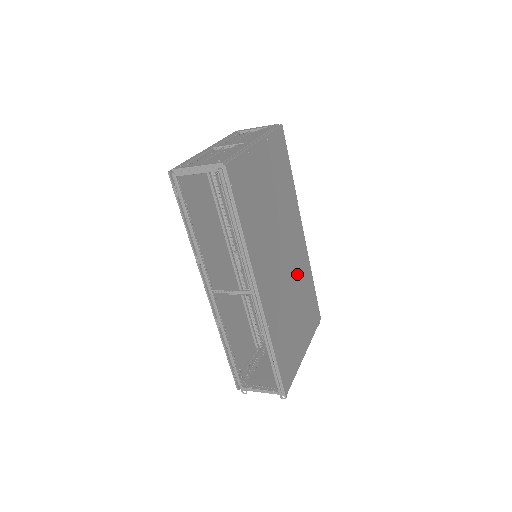
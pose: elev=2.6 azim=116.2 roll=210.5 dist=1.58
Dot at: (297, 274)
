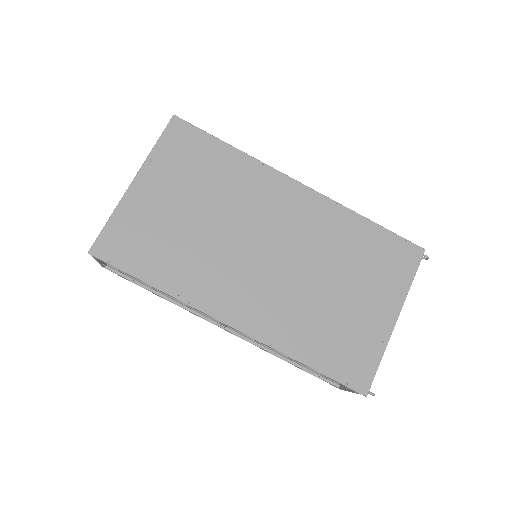
Dot at: (314, 243)
